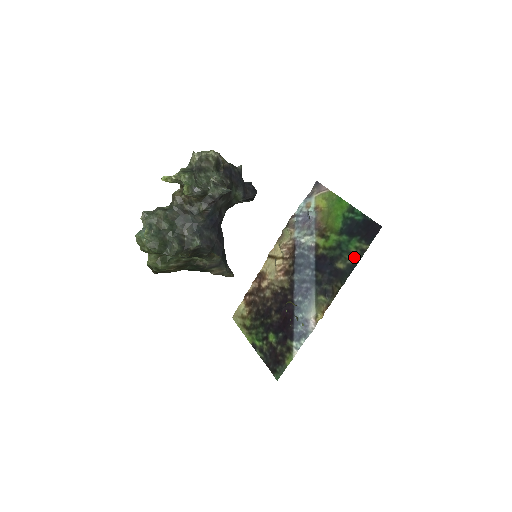
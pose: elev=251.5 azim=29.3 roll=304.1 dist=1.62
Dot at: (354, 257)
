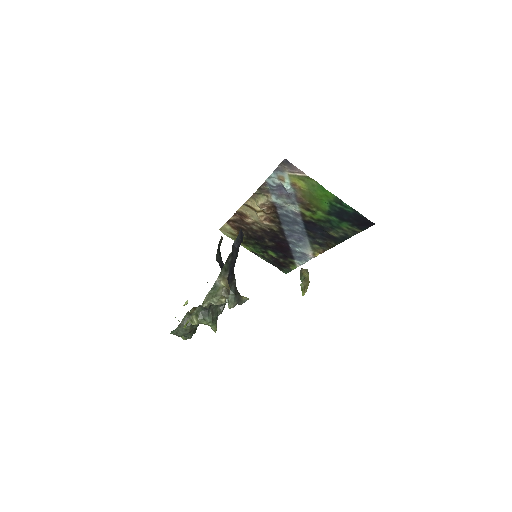
Dot at: (346, 233)
